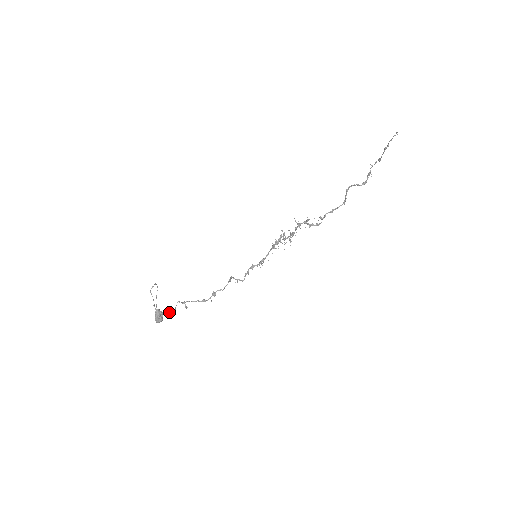
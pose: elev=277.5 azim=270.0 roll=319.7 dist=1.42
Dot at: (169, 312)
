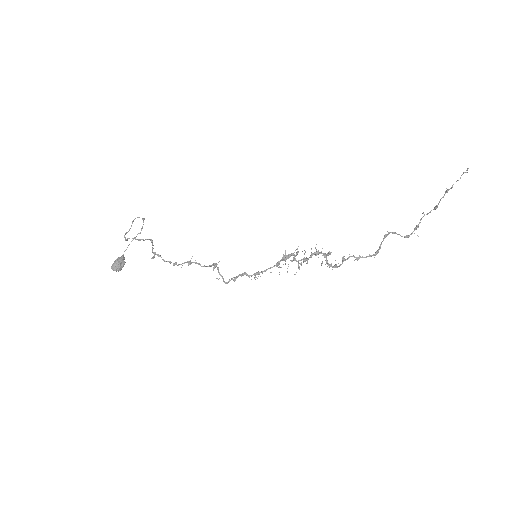
Dot at: (136, 239)
